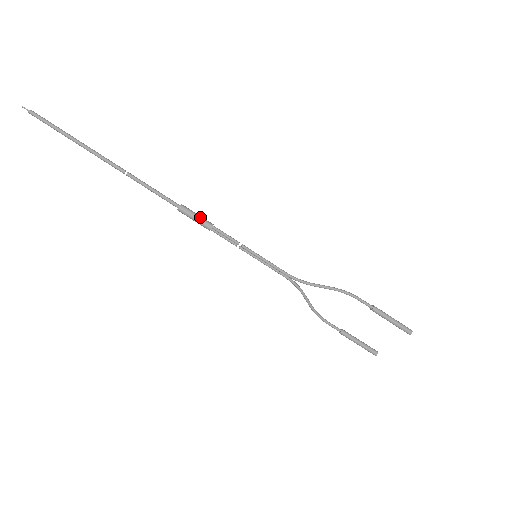
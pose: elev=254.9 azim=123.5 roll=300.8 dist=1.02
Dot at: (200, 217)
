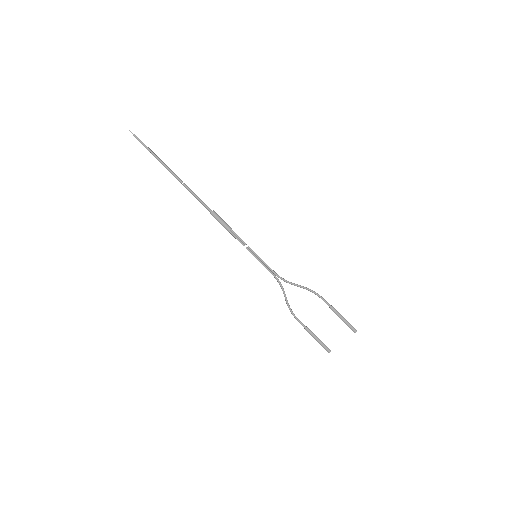
Dot at: (224, 221)
